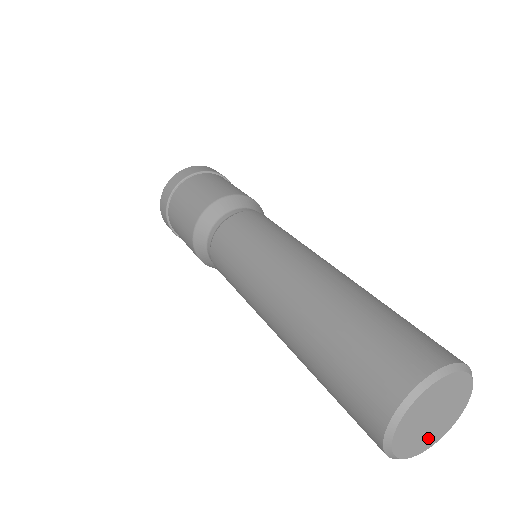
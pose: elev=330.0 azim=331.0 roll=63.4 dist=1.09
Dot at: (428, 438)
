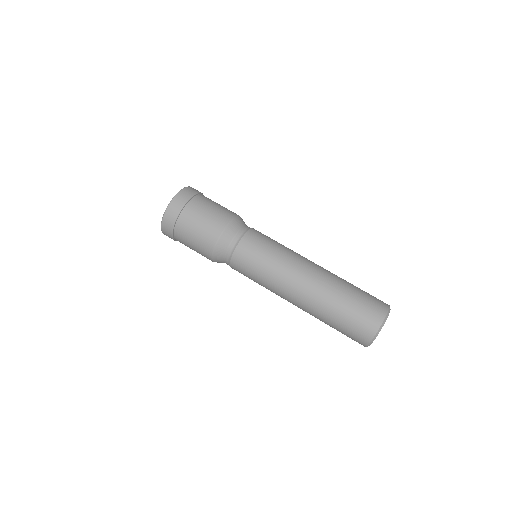
Dot at: occluded
